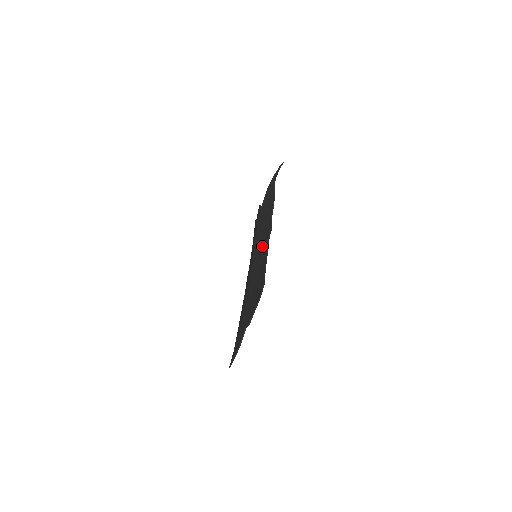
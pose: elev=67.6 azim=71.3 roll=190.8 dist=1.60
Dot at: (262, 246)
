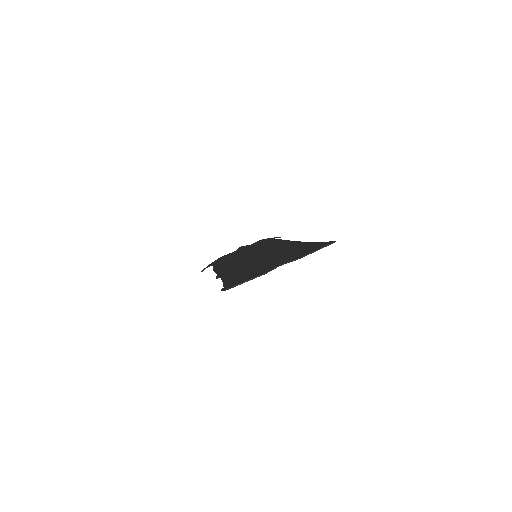
Dot at: (284, 246)
